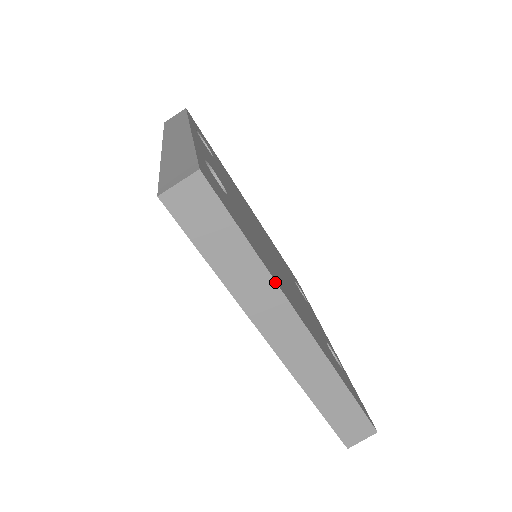
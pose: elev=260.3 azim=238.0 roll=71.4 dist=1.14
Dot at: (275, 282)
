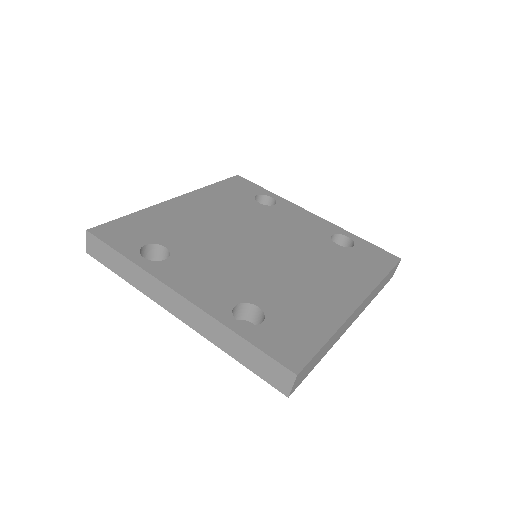
Dot at: (343, 325)
